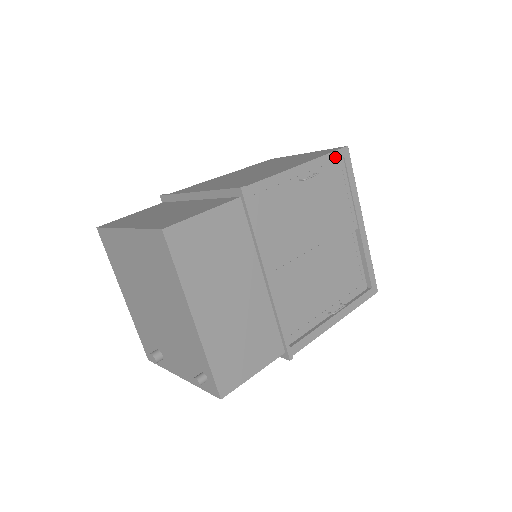
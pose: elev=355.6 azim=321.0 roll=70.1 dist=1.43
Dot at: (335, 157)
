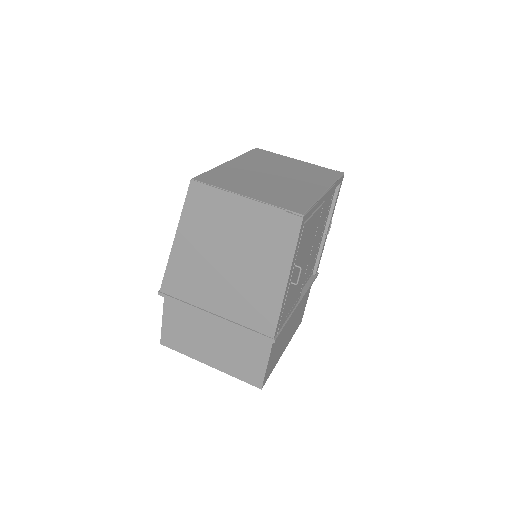
Dot at: (300, 236)
